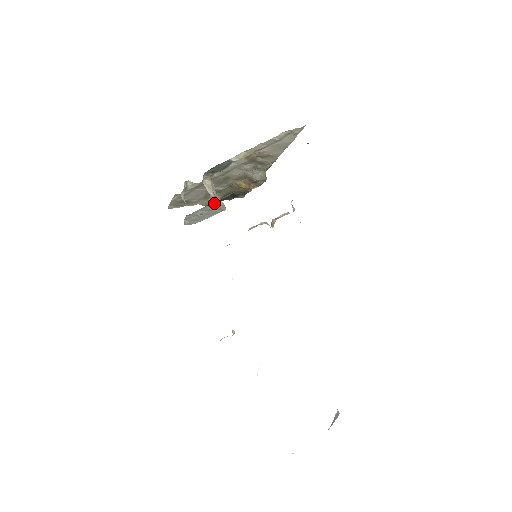
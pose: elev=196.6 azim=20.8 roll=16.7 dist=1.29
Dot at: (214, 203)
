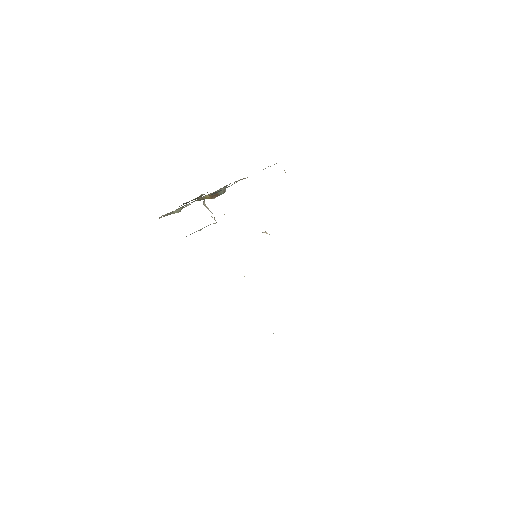
Dot at: (215, 220)
